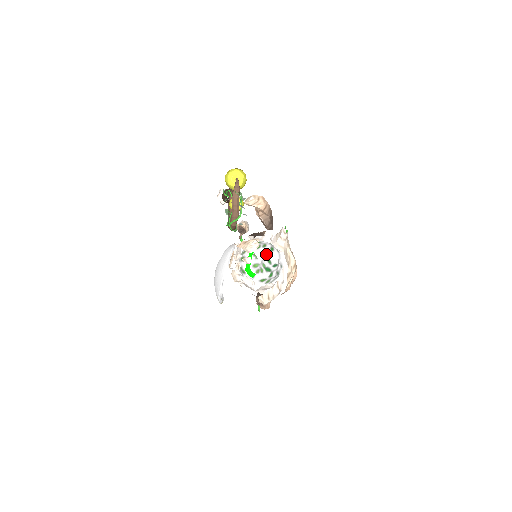
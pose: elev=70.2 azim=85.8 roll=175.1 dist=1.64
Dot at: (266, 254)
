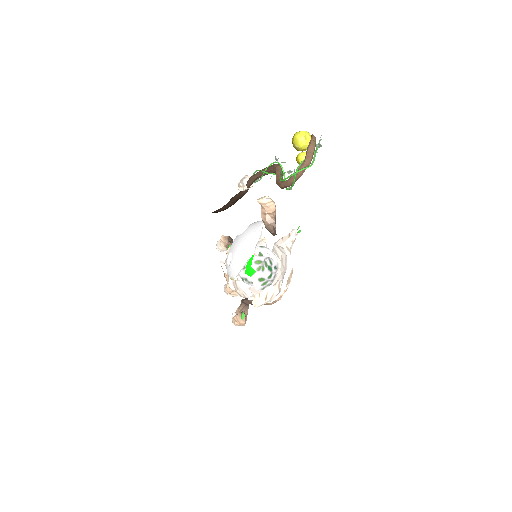
Dot at: (270, 253)
